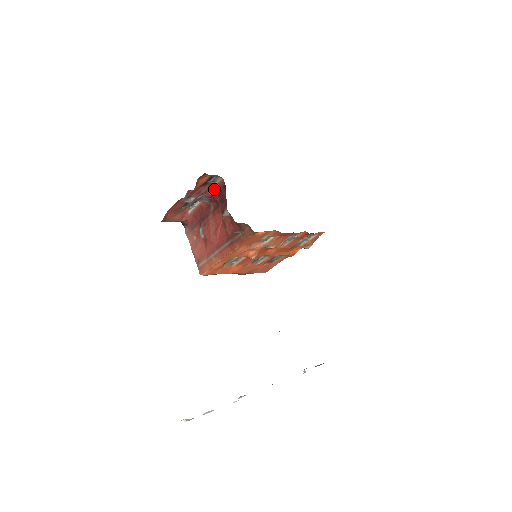
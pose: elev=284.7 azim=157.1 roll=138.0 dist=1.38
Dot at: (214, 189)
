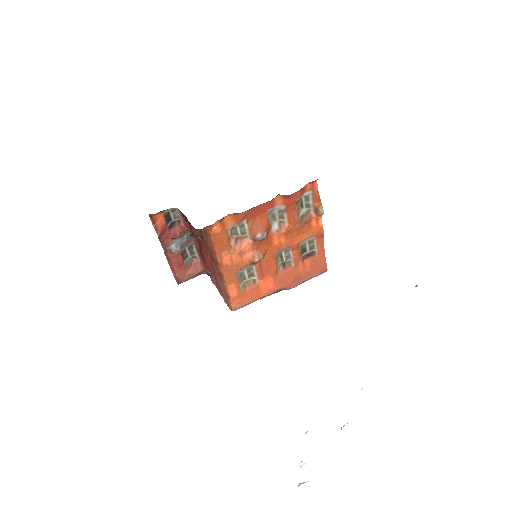
Dot at: (185, 224)
